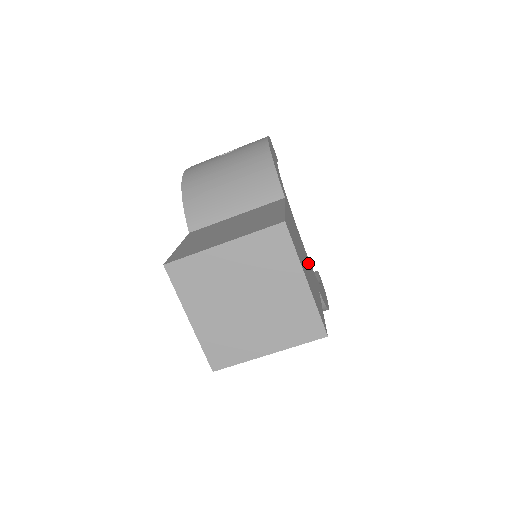
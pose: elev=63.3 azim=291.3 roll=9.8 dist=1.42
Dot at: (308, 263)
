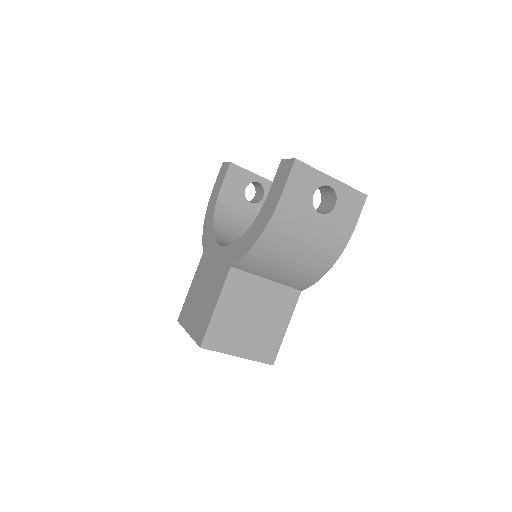
Dot at: occluded
